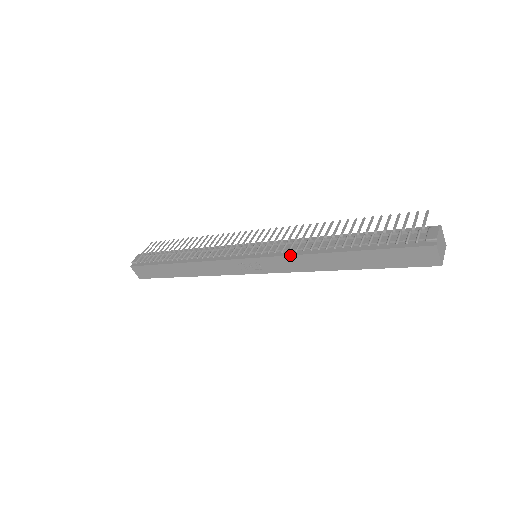
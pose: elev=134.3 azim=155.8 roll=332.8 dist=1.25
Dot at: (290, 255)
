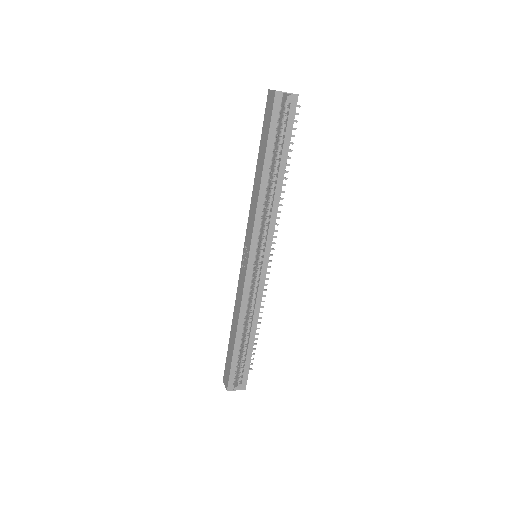
Dot at: (249, 211)
